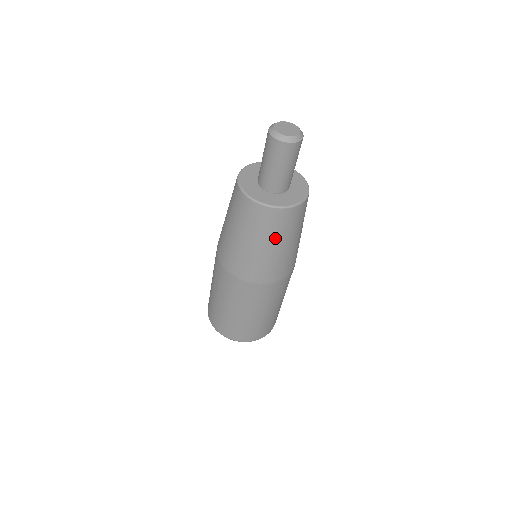
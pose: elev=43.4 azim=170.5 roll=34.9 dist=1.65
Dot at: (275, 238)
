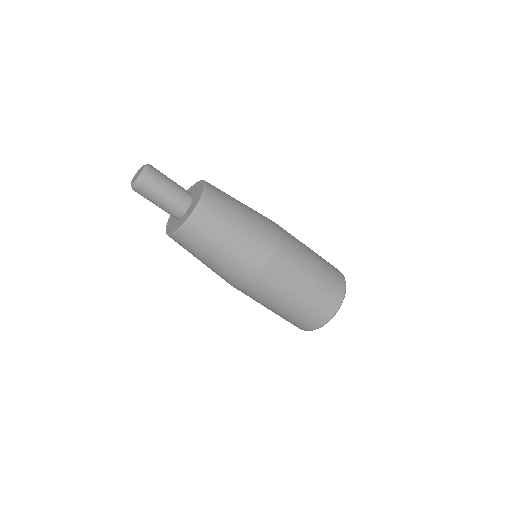
Dot at: (204, 251)
